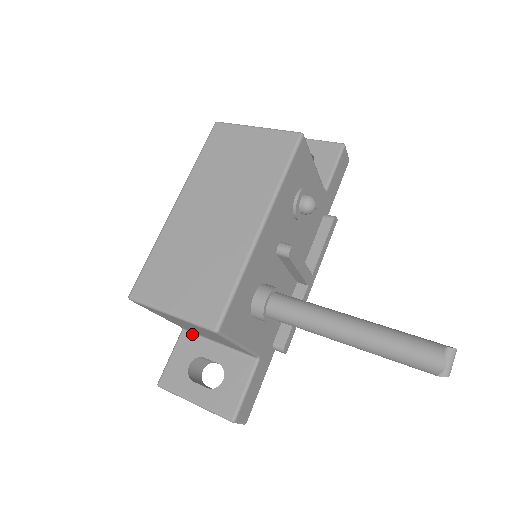
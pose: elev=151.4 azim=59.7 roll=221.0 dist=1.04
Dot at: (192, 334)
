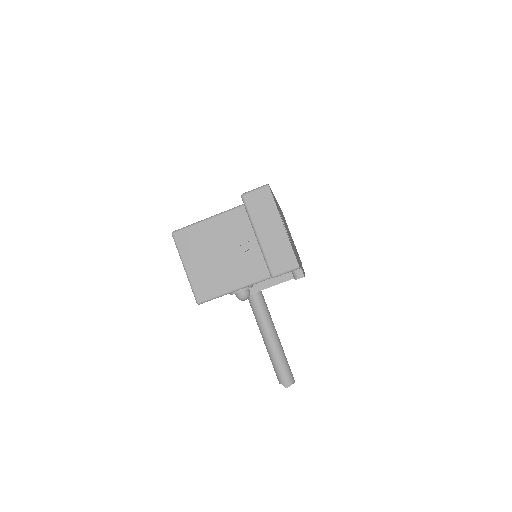
Dot at: occluded
